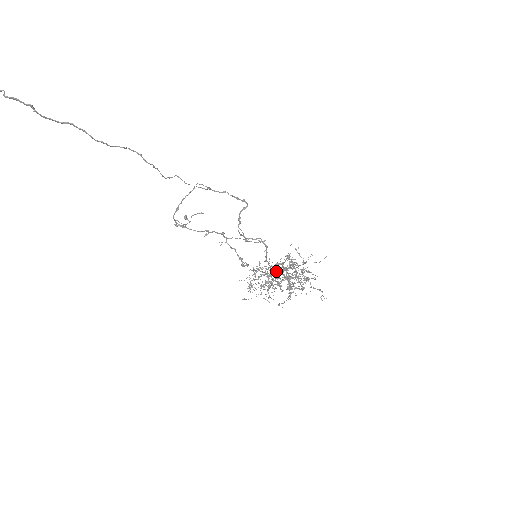
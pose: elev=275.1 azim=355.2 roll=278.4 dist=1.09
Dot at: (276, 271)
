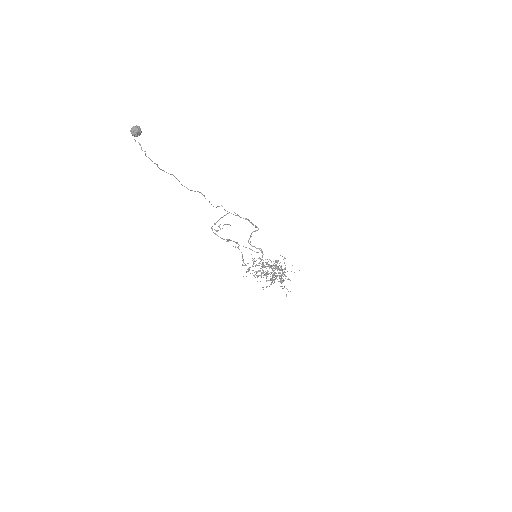
Dot at: (268, 266)
